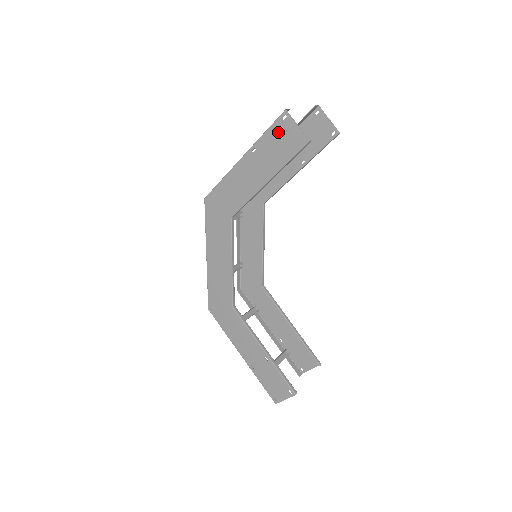
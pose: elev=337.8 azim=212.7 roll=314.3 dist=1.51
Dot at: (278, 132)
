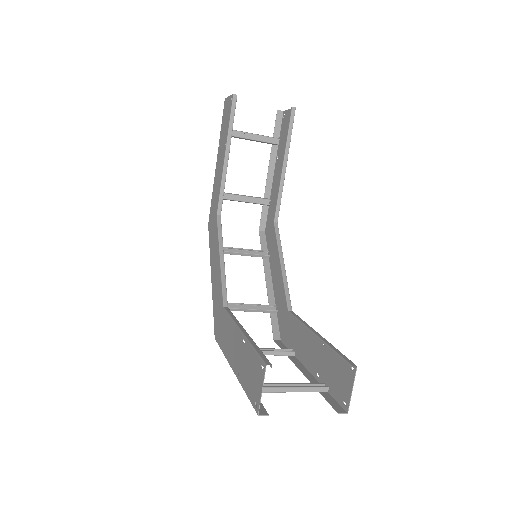
Dot at: (224, 116)
